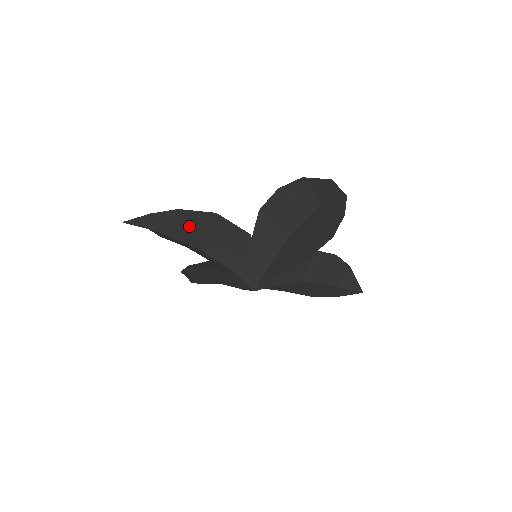
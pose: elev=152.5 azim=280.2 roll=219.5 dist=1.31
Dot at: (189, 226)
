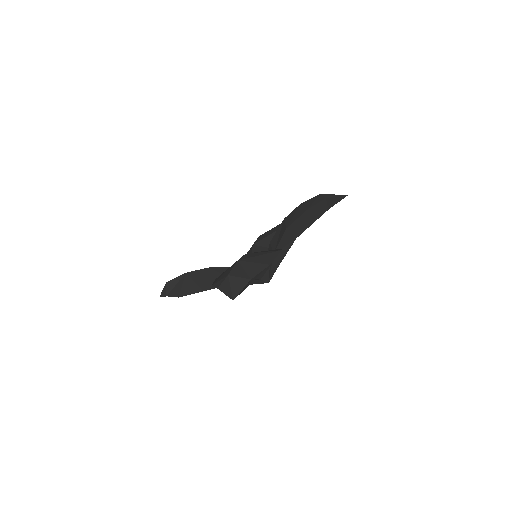
Dot at: occluded
